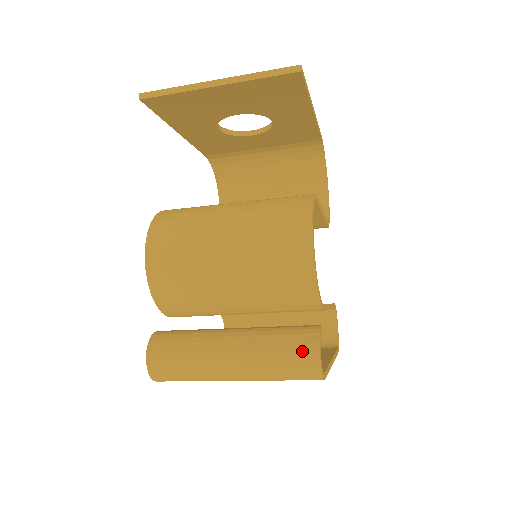
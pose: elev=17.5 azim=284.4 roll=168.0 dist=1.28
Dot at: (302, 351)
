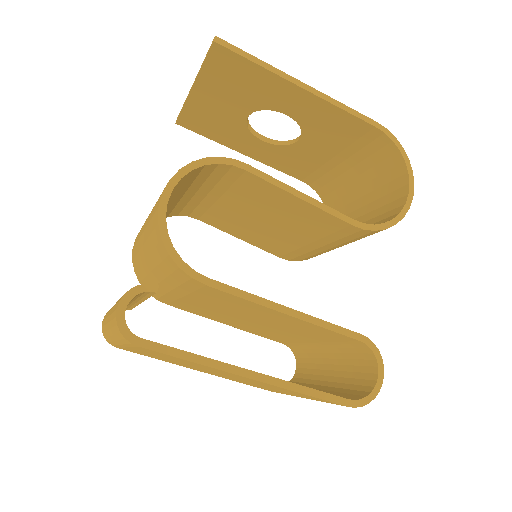
Dot at: occluded
